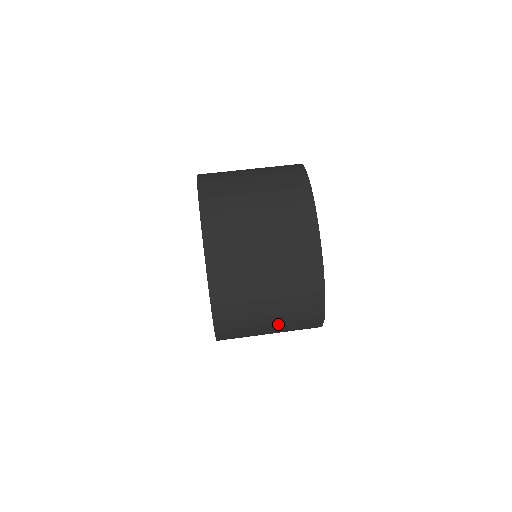
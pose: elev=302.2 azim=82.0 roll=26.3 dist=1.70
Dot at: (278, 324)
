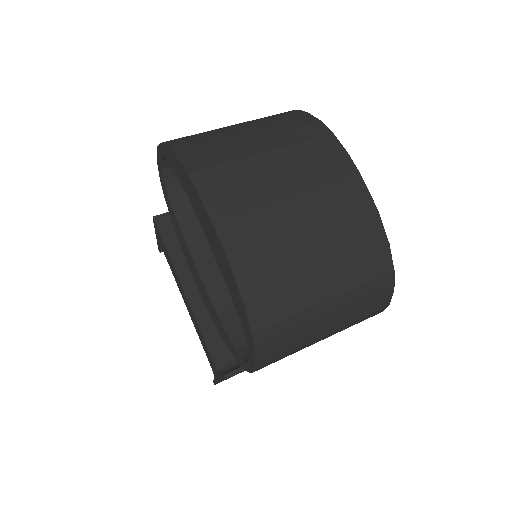
Dot at: (339, 311)
